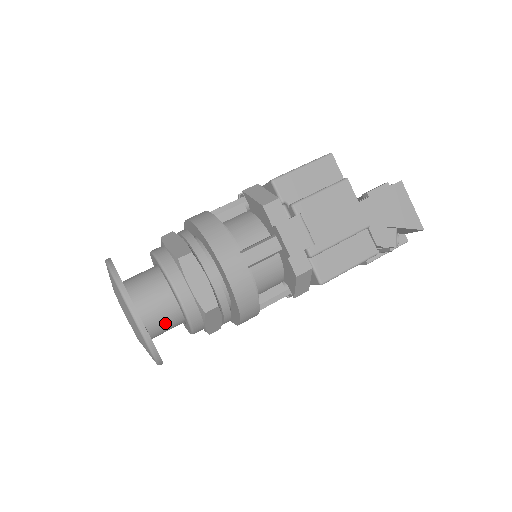
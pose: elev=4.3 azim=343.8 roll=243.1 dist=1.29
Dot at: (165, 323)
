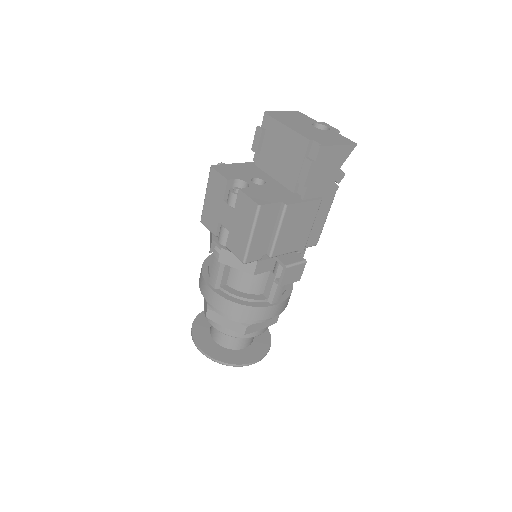
Dot at: occluded
